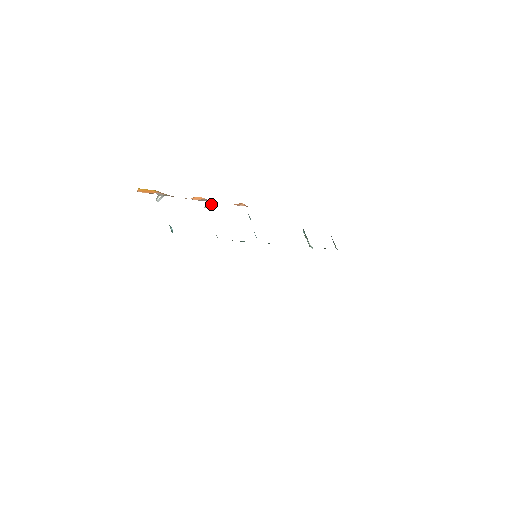
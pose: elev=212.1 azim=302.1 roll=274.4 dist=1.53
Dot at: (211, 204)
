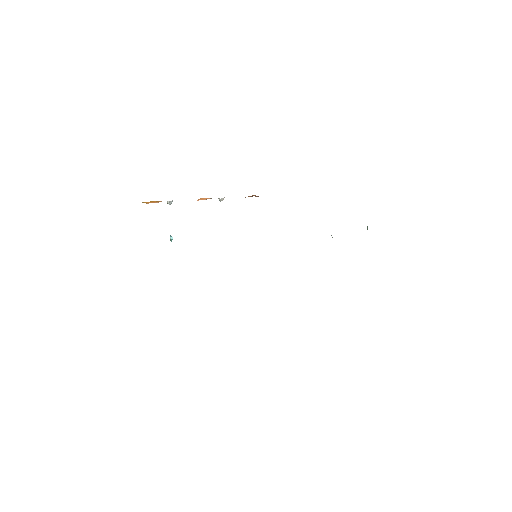
Dot at: occluded
